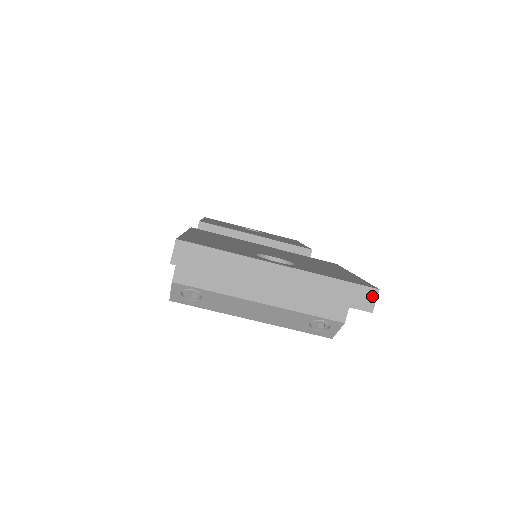
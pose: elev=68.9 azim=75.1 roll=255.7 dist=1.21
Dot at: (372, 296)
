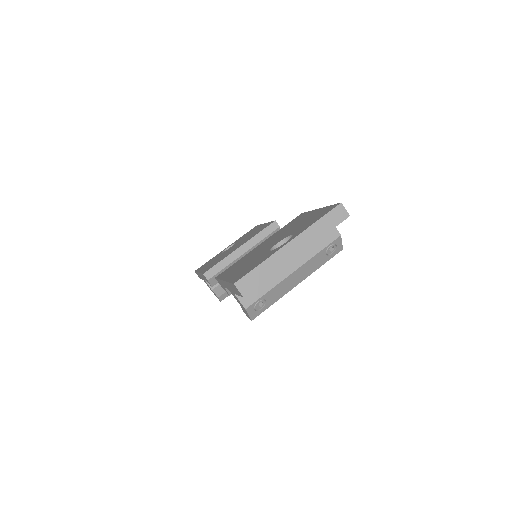
Dot at: (342, 209)
